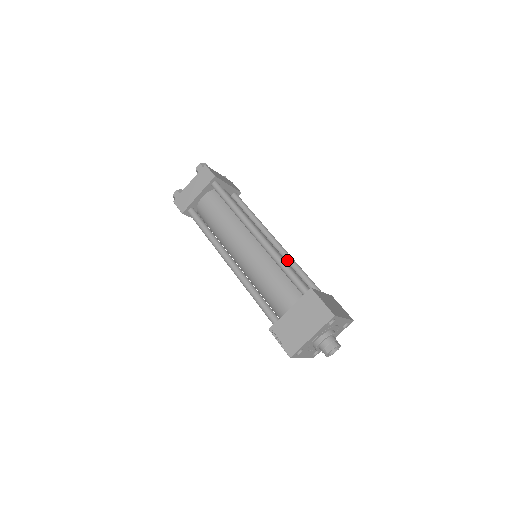
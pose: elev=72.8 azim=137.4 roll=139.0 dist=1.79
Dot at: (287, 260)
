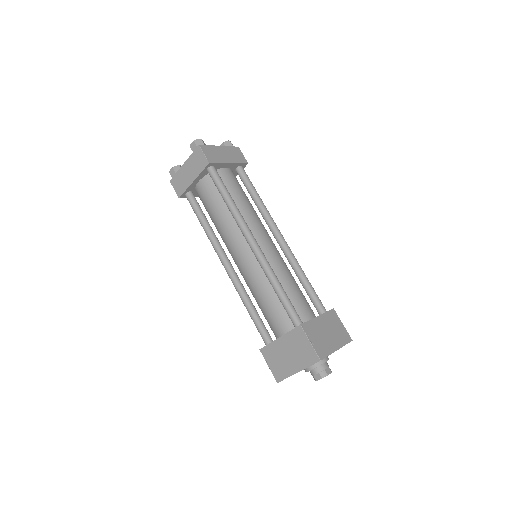
Dot at: (290, 262)
